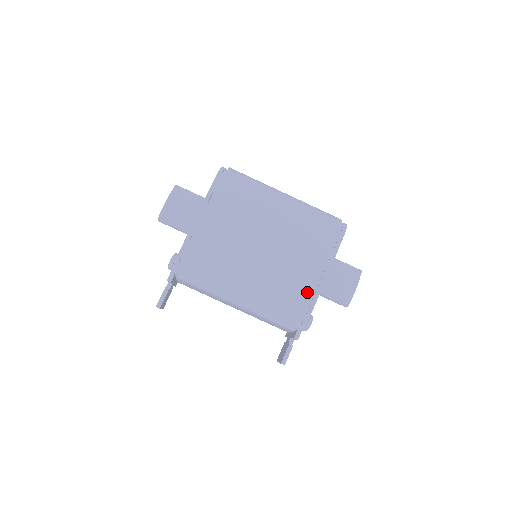
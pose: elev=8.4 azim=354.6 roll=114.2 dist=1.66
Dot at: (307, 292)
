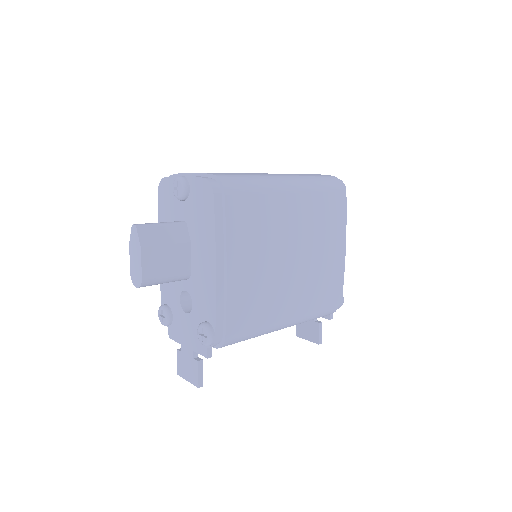
Dot at: (338, 276)
